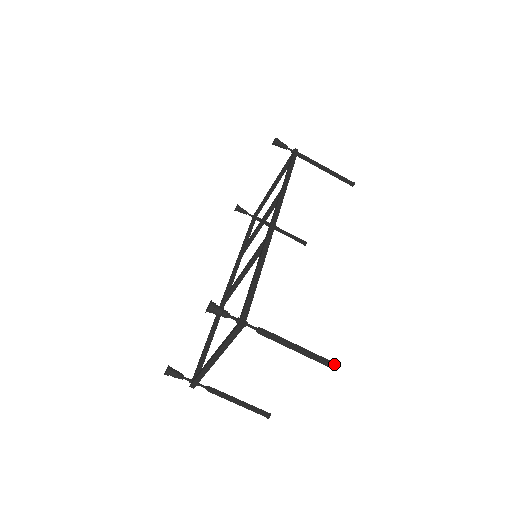
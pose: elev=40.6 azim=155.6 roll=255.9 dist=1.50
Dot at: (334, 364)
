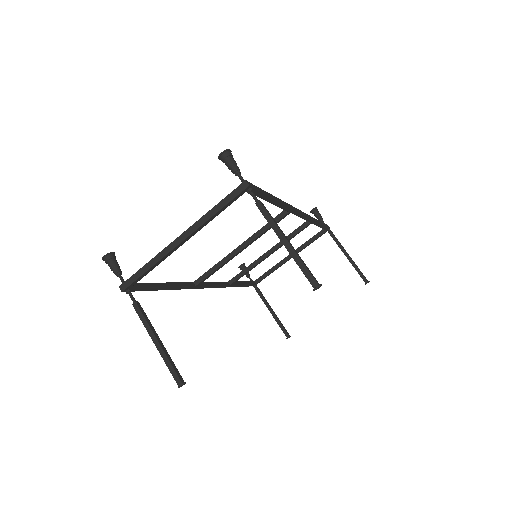
Dot at: (321, 284)
